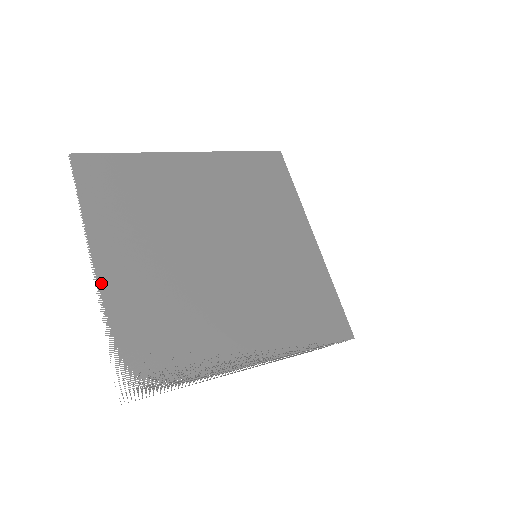
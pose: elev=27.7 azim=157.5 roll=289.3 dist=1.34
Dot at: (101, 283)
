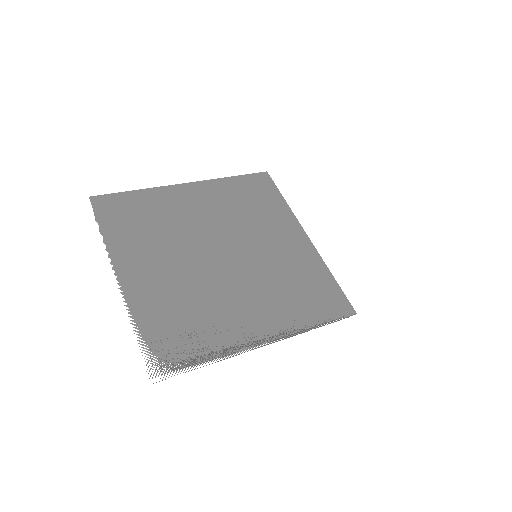
Dot at: (125, 291)
